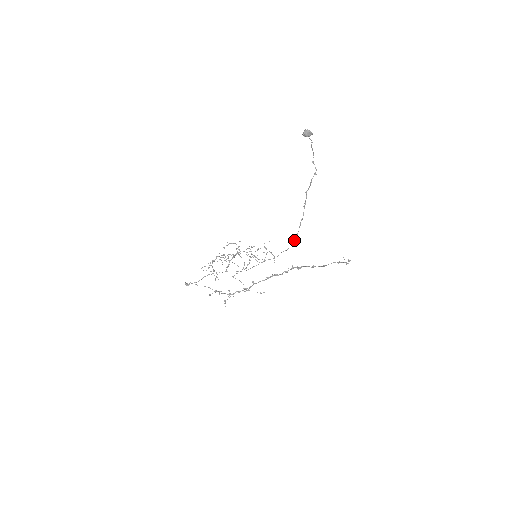
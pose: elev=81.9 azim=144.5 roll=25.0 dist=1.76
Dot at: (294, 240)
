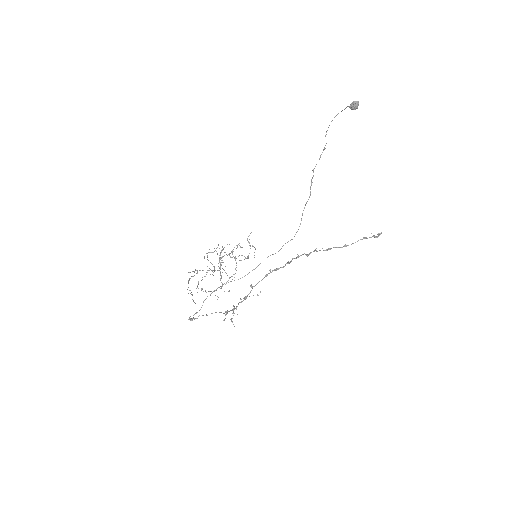
Dot at: (299, 226)
